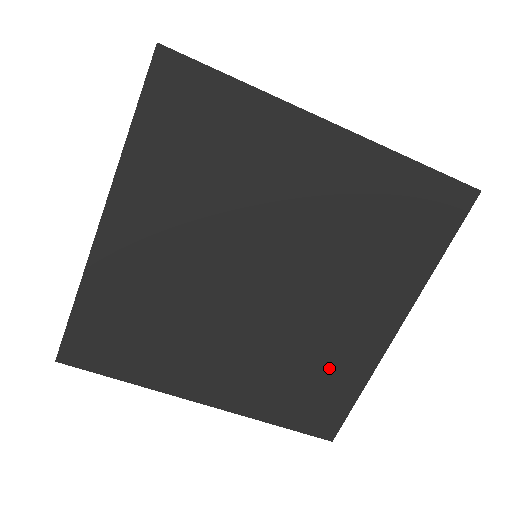
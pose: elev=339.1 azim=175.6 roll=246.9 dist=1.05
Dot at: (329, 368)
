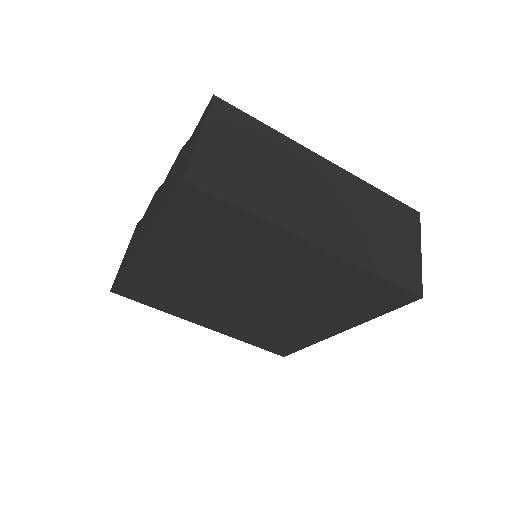
Dot at: (288, 334)
